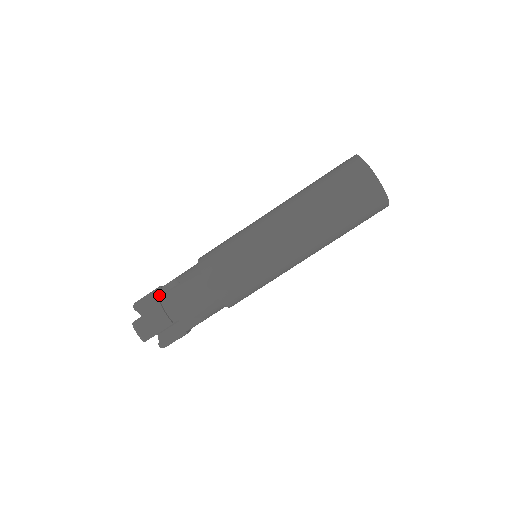
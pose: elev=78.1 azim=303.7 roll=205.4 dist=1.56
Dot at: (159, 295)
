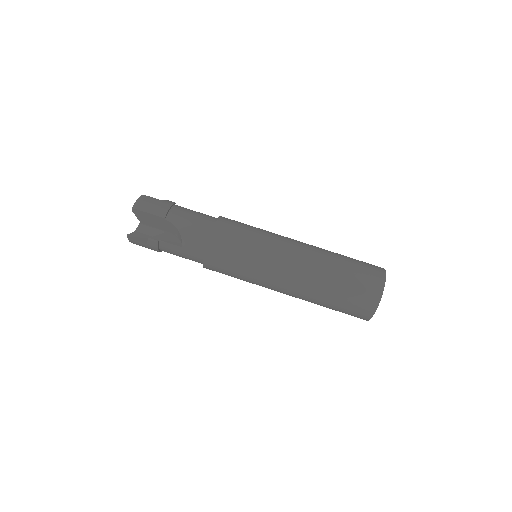
Dot at: occluded
